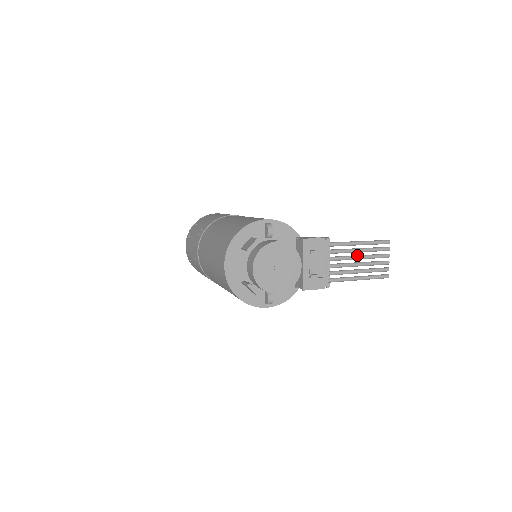
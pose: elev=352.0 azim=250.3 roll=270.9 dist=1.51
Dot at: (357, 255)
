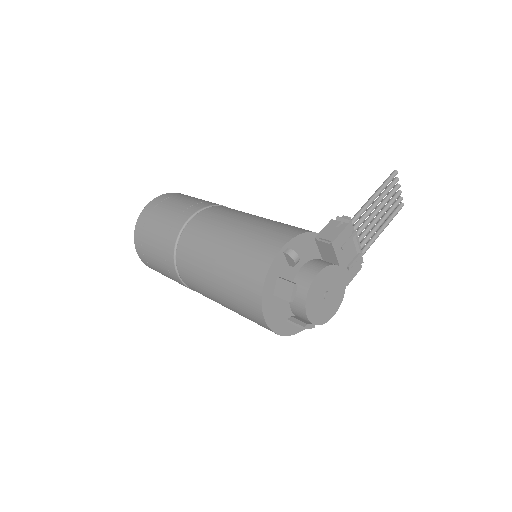
Dot at: (375, 210)
